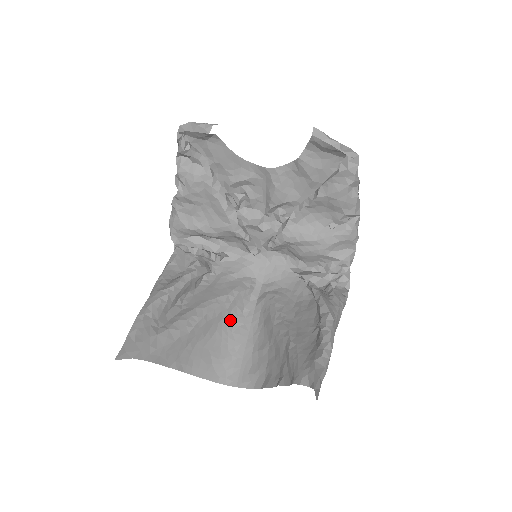
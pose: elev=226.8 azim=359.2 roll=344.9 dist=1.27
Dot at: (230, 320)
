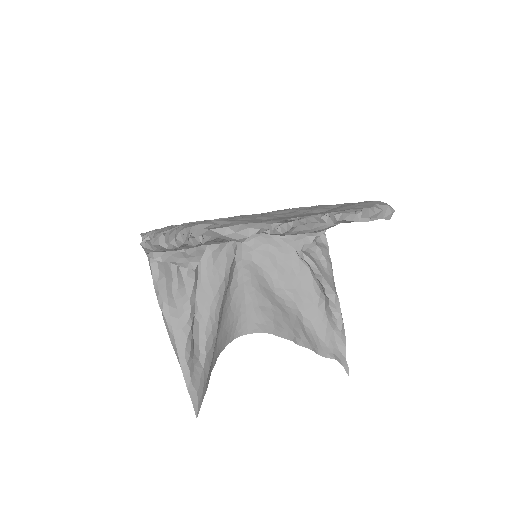
Dot at: (228, 292)
